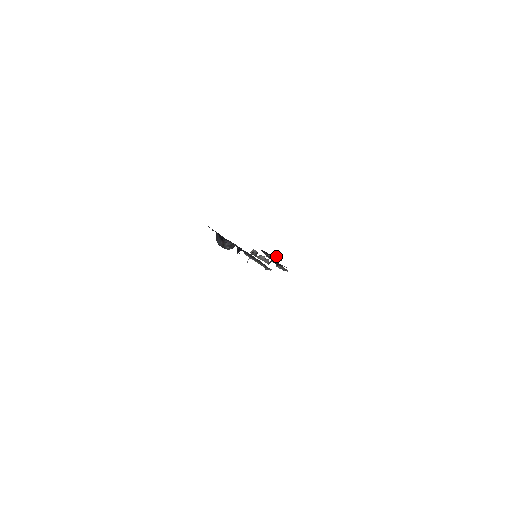
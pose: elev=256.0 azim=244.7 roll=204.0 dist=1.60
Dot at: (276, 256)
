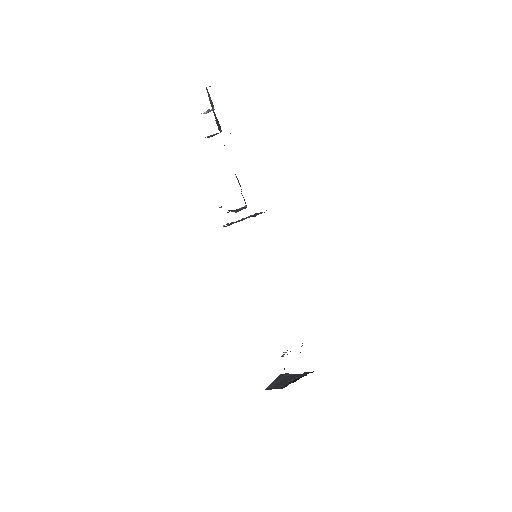
Dot at: occluded
